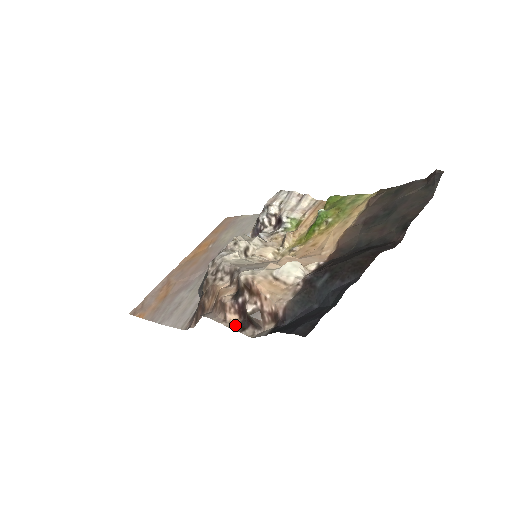
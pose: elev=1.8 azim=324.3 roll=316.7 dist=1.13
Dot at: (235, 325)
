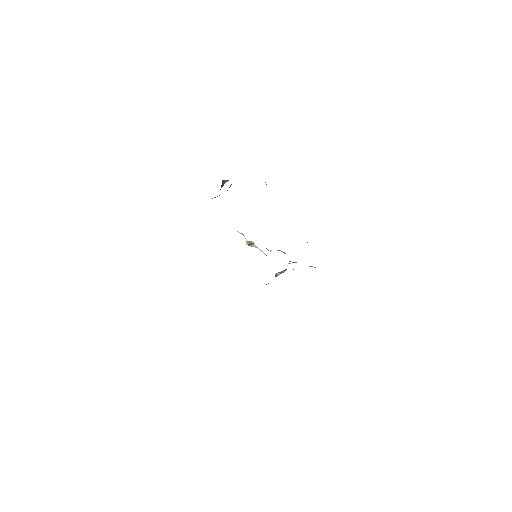
Dot at: occluded
